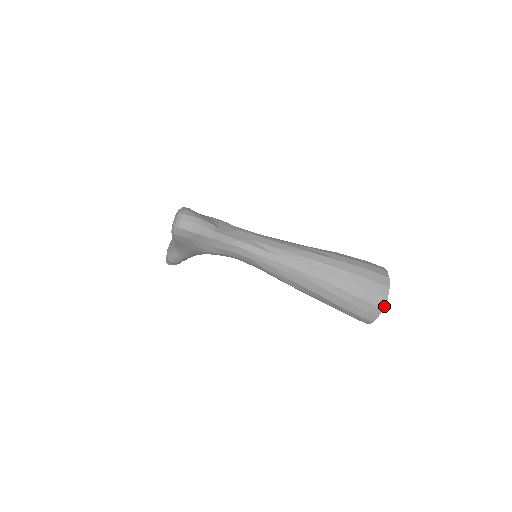
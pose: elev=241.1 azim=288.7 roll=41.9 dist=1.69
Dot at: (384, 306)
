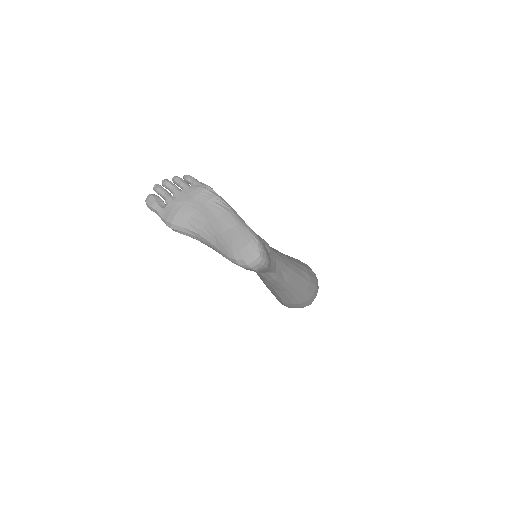
Dot at: occluded
